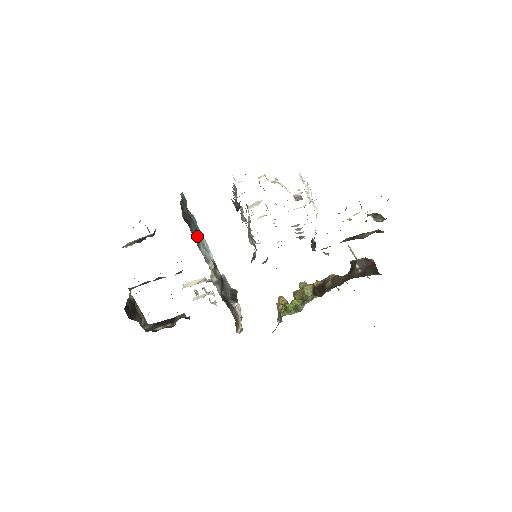
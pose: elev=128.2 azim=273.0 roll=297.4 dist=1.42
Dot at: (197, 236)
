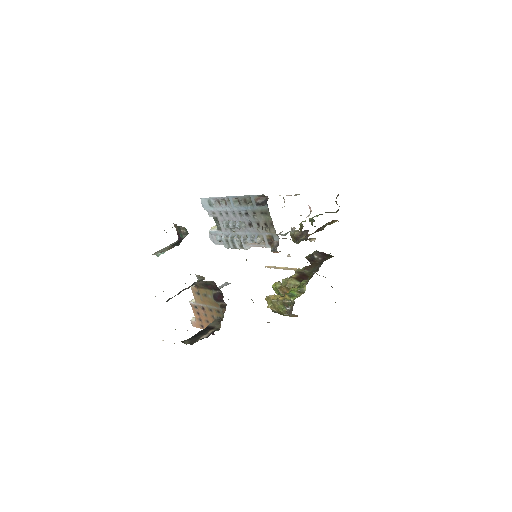
Dot at: occluded
